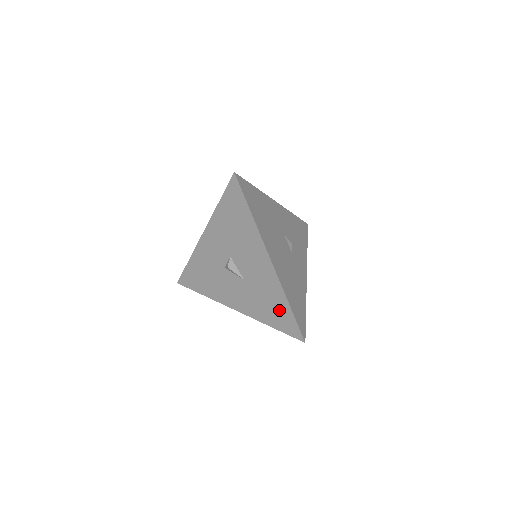
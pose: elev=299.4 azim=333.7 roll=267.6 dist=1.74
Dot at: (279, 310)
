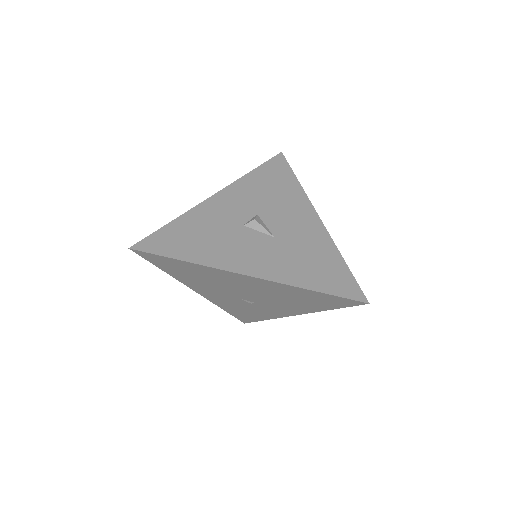
Dot at: (328, 267)
